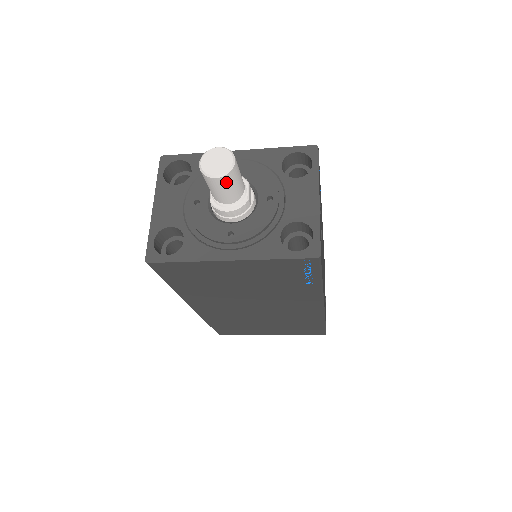
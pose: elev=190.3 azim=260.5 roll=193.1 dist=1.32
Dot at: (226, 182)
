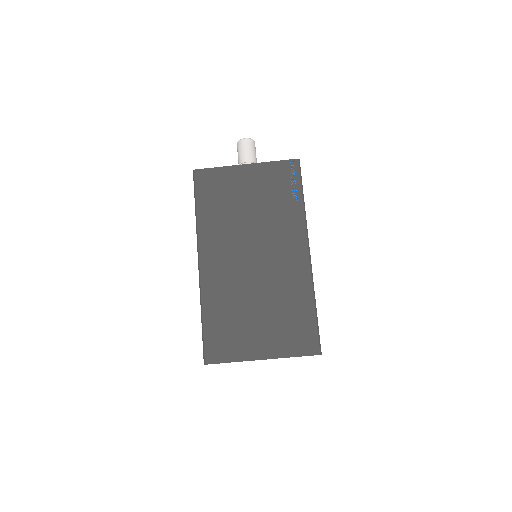
Dot at: (249, 144)
